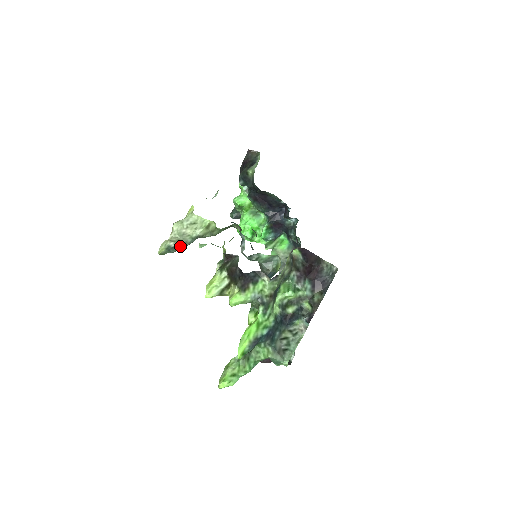
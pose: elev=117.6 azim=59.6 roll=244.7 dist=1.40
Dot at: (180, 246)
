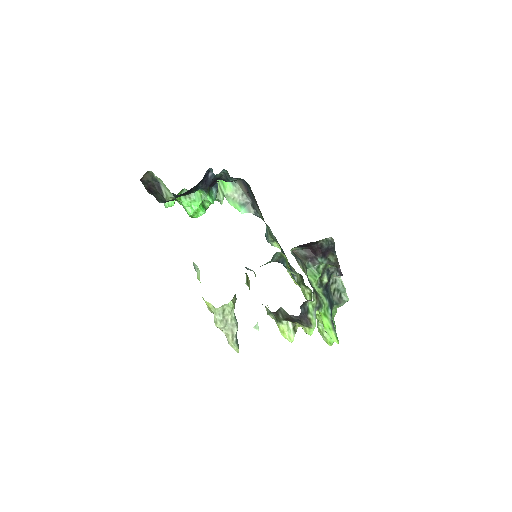
Dot at: occluded
